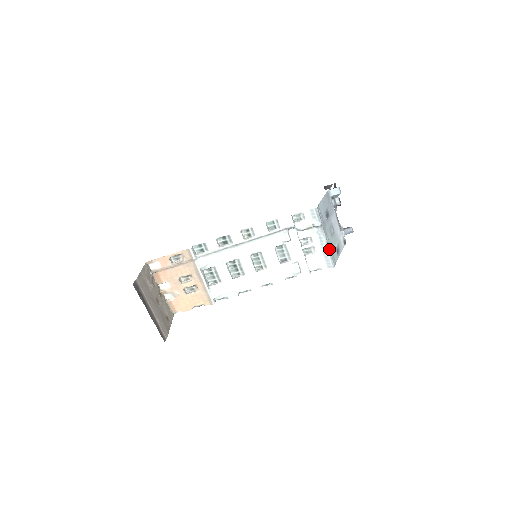
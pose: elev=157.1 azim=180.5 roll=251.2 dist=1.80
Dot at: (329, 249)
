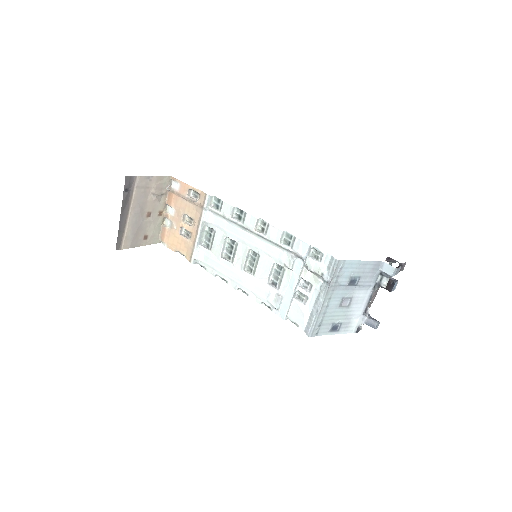
Dot at: (319, 314)
